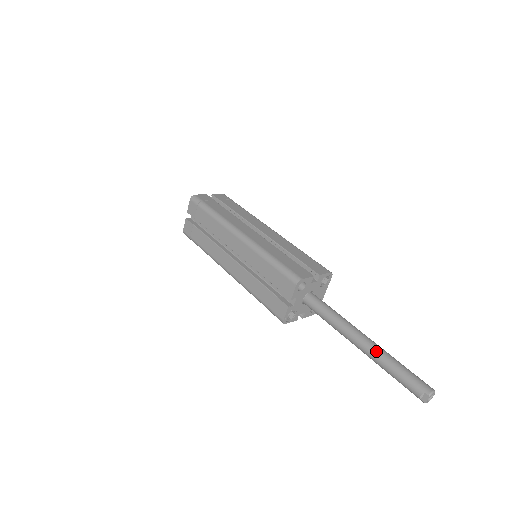
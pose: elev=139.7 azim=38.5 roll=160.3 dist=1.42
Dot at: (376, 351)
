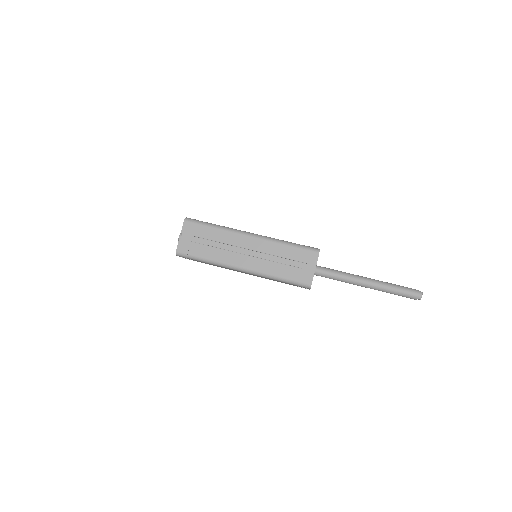
Dot at: (379, 289)
